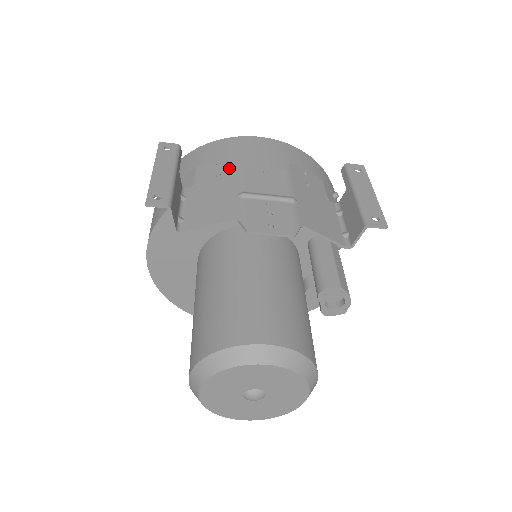
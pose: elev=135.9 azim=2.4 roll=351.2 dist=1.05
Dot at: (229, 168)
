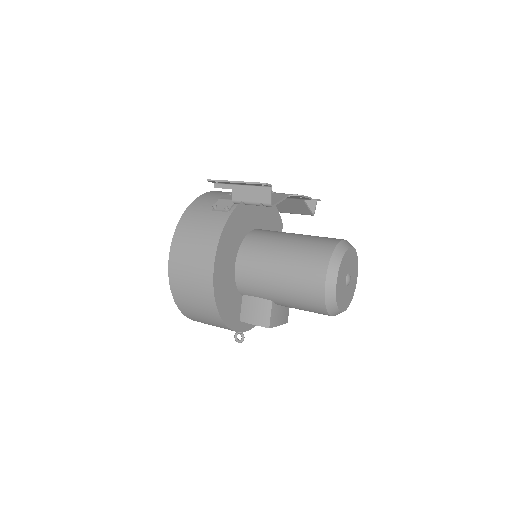
Dot at: occluded
